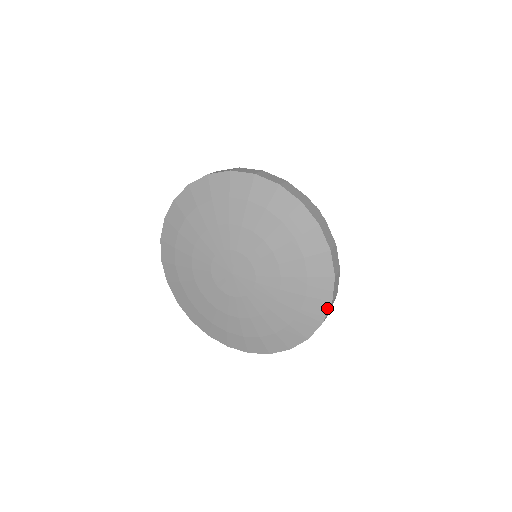
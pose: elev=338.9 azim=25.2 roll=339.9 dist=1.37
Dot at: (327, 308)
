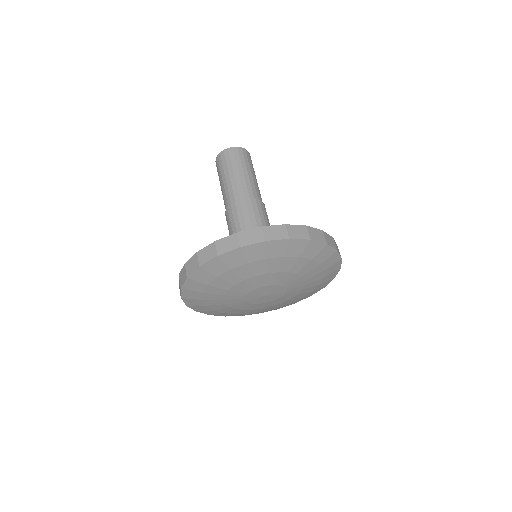
Dot at: (340, 263)
